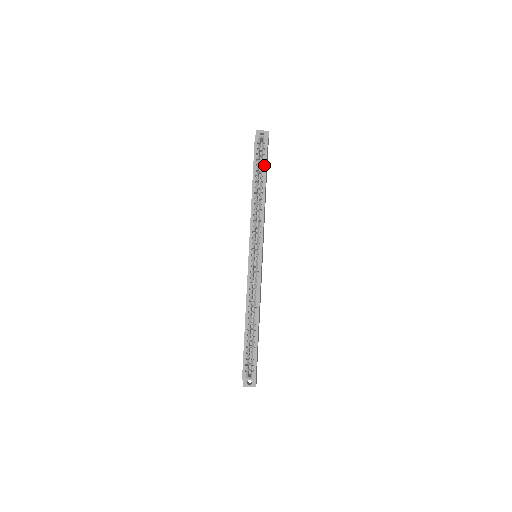
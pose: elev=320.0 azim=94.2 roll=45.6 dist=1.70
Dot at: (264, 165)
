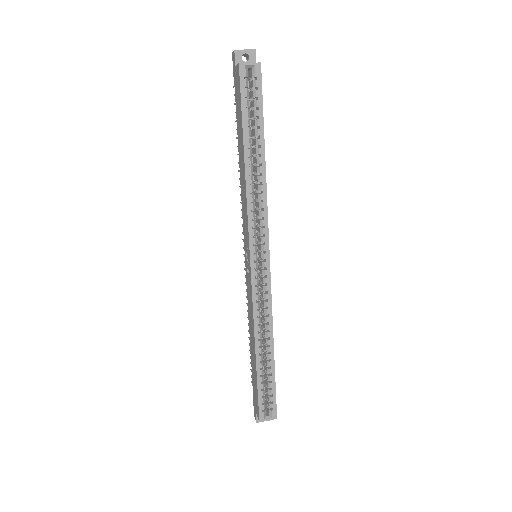
Dot at: (259, 117)
